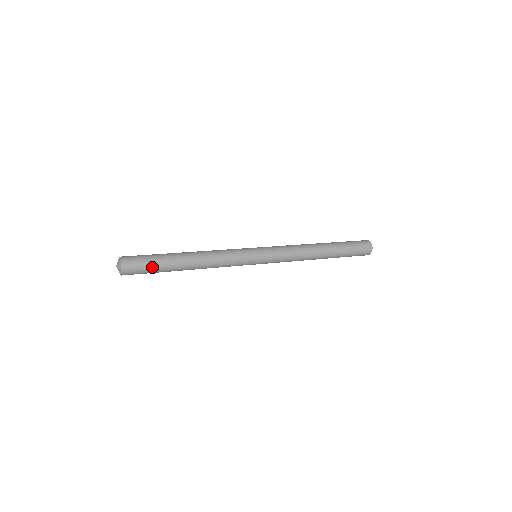
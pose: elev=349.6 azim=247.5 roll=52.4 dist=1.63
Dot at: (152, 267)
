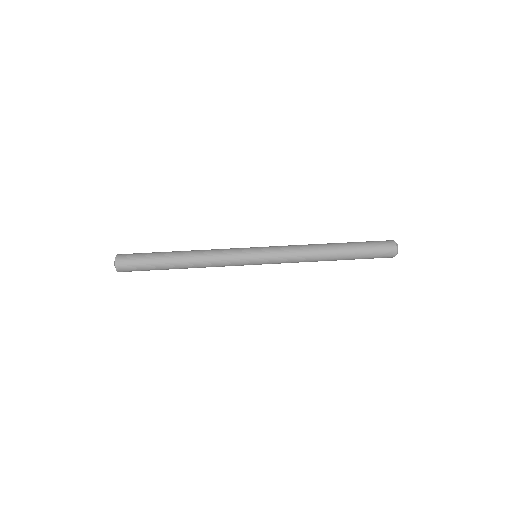
Dot at: (147, 270)
